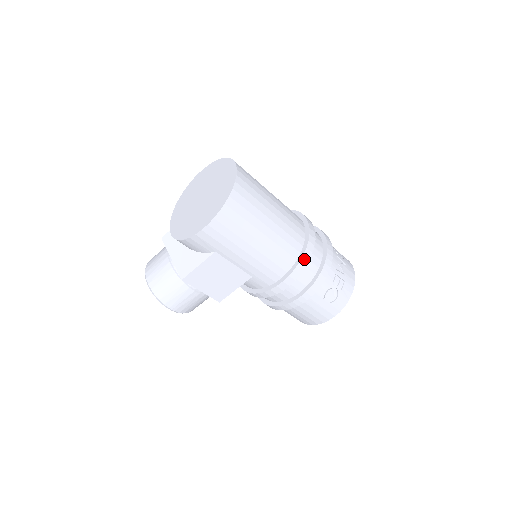
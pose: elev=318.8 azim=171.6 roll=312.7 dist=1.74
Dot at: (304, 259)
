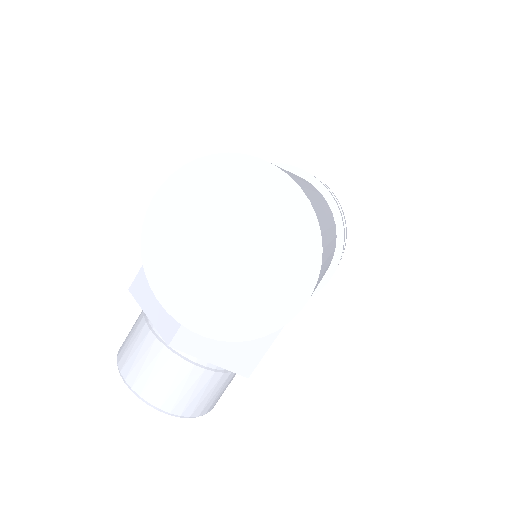
Dot at: (344, 230)
